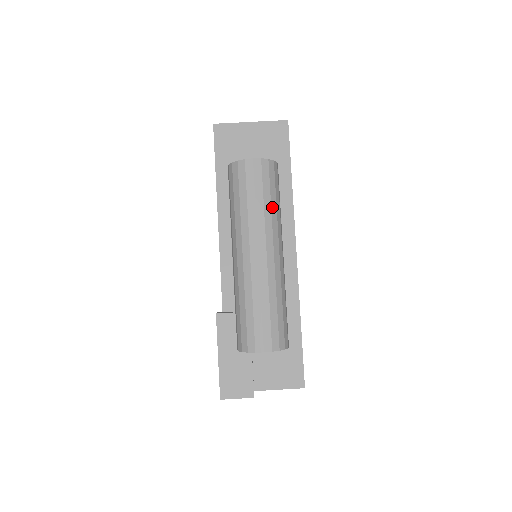
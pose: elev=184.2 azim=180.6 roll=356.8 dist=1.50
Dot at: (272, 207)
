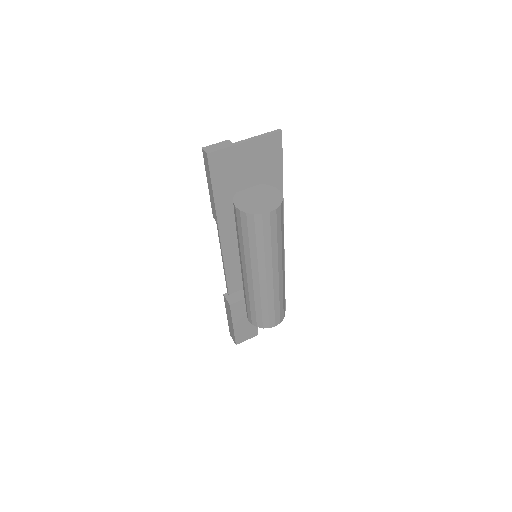
Dot at: (282, 239)
